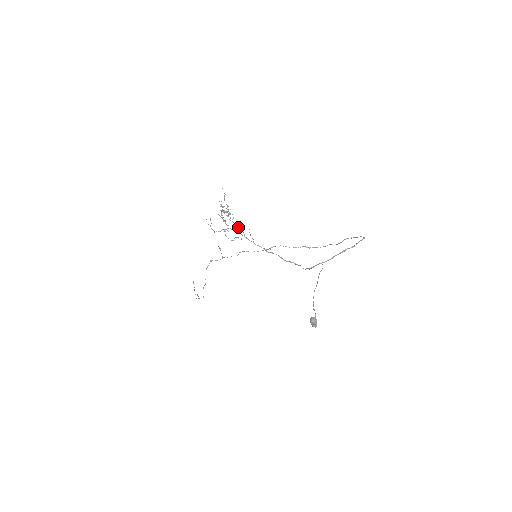
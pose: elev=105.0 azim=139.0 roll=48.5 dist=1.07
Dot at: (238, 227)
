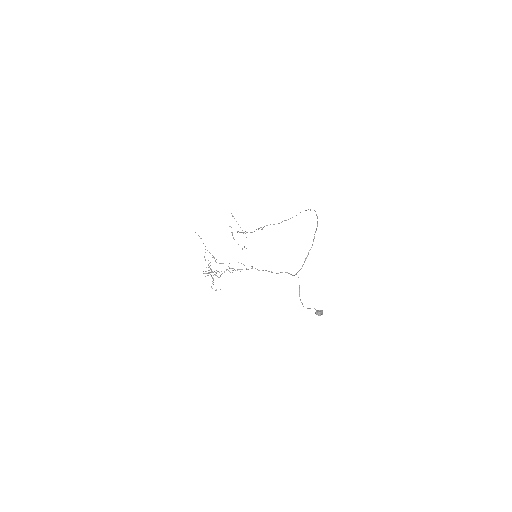
Dot at: occluded
